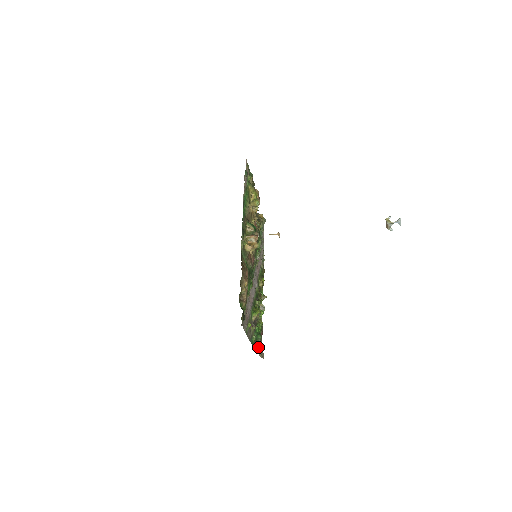
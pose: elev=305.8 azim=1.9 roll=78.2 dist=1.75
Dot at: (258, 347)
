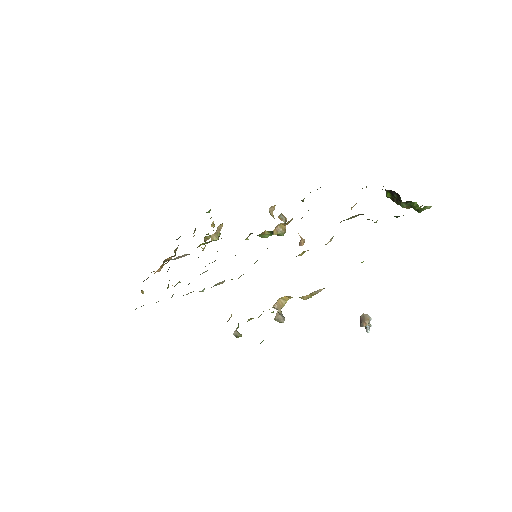
Dot at: occluded
